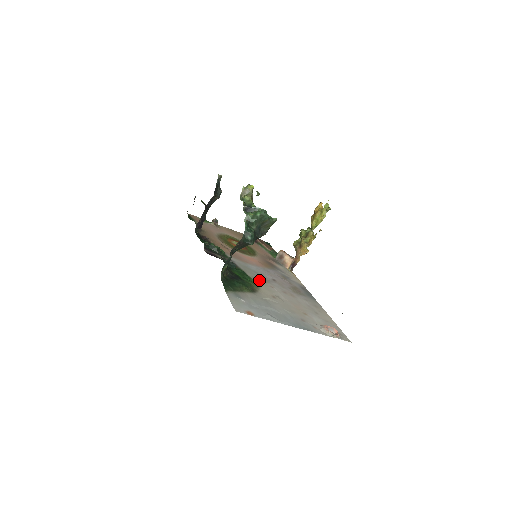
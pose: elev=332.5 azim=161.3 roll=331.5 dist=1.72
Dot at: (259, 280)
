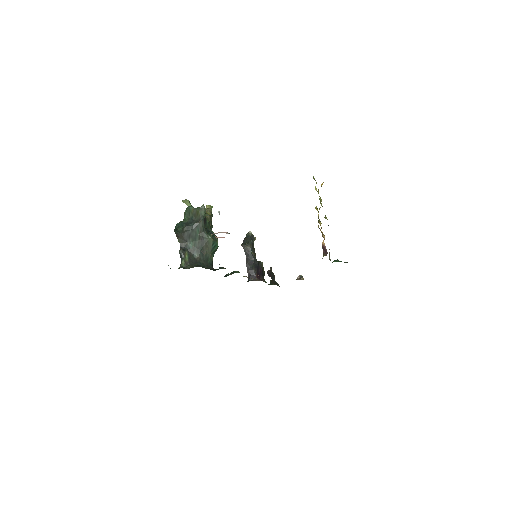
Dot at: occluded
